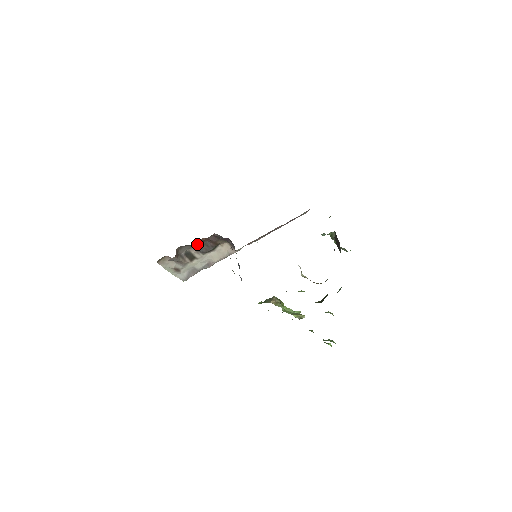
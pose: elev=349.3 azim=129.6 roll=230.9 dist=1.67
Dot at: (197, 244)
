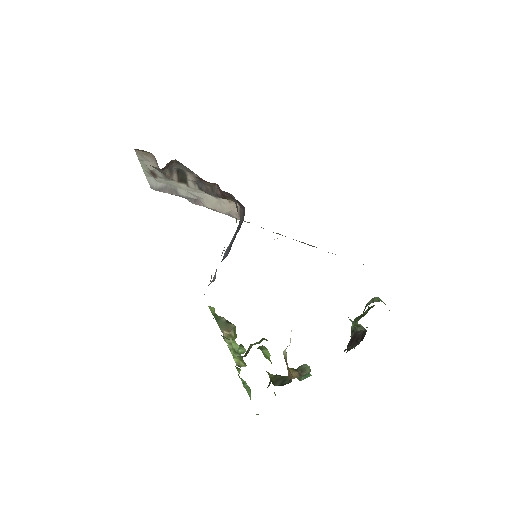
Dot at: (202, 179)
